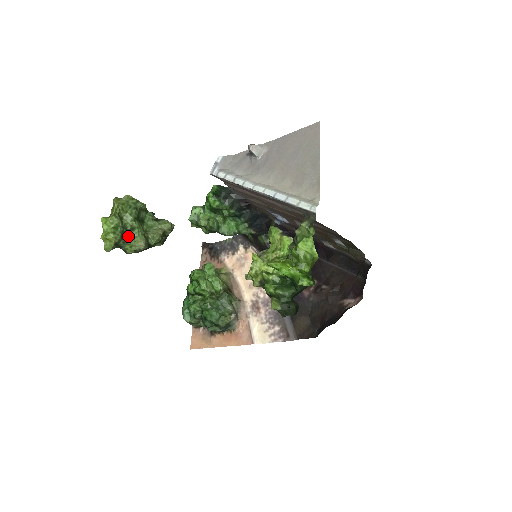
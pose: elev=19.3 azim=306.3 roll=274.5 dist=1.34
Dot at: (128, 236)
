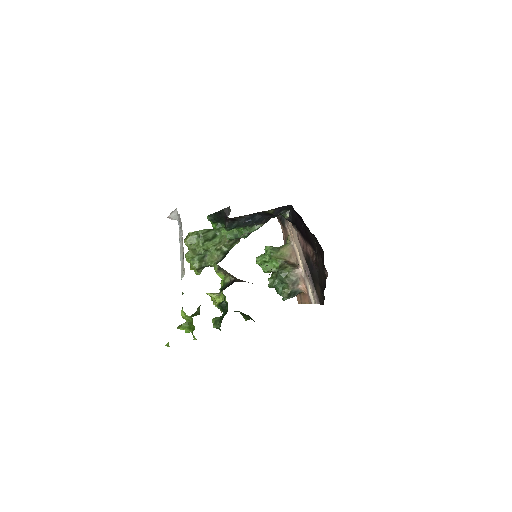
Dot at: (207, 256)
